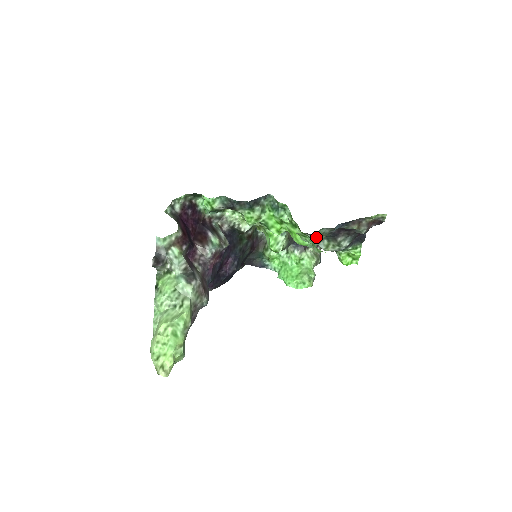
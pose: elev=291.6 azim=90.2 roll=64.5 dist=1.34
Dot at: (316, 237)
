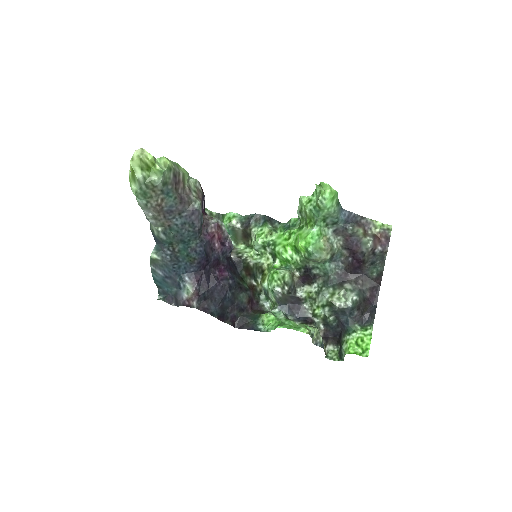
Dot at: (321, 233)
